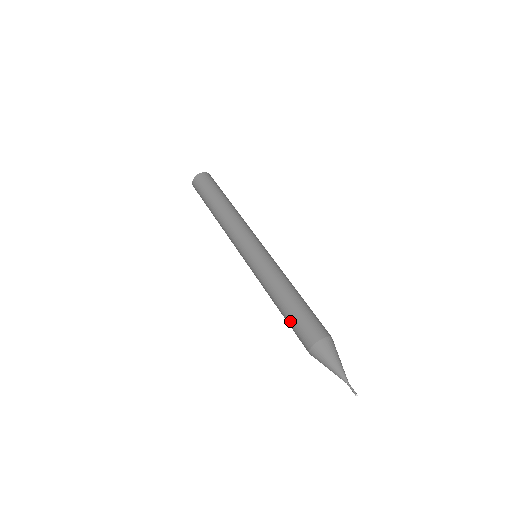
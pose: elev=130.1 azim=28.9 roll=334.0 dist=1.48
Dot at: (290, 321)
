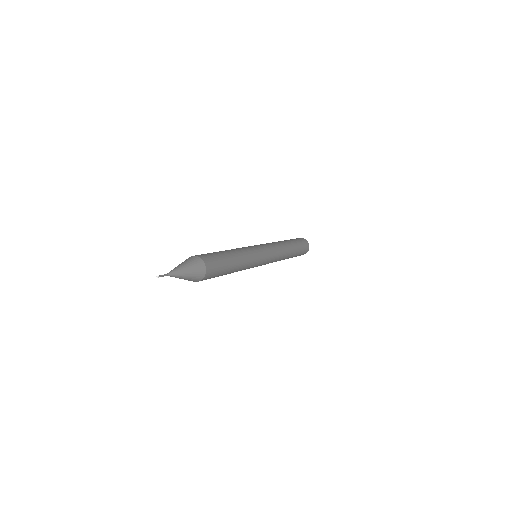
Dot at: occluded
